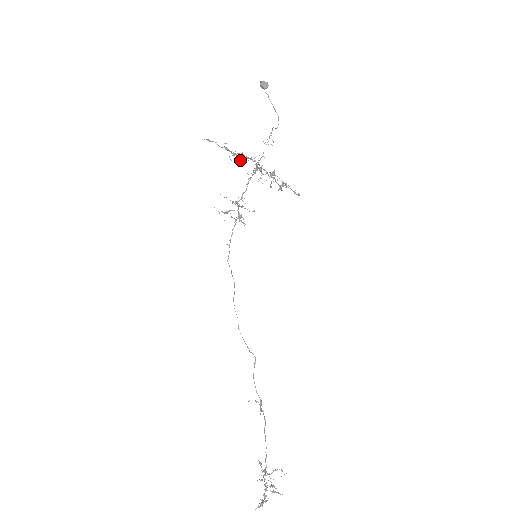
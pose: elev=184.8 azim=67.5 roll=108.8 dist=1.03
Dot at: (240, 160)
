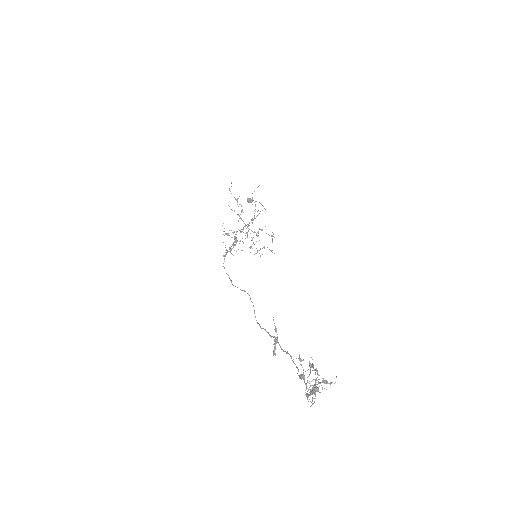
Dot at: (239, 216)
